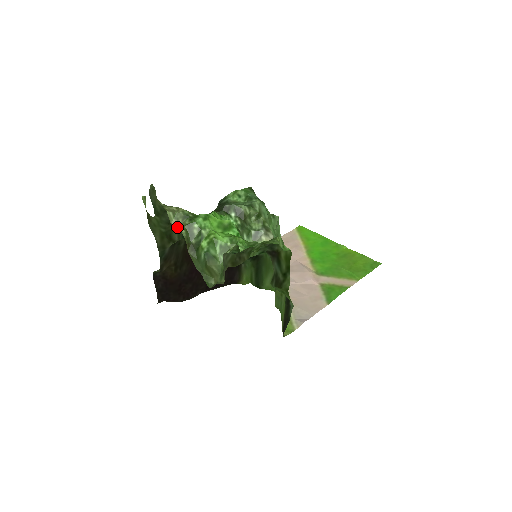
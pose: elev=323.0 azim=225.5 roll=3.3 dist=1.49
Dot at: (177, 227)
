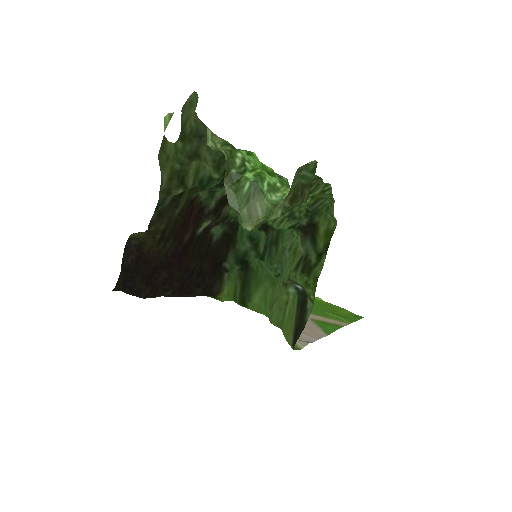
Dot at: (215, 150)
